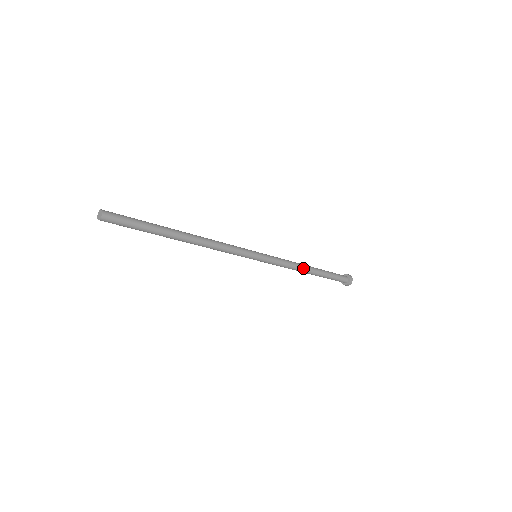
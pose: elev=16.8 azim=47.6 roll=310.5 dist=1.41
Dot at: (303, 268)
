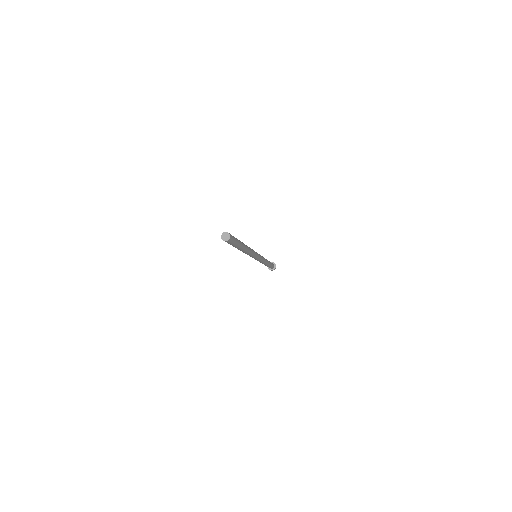
Dot at: (266, 260)
